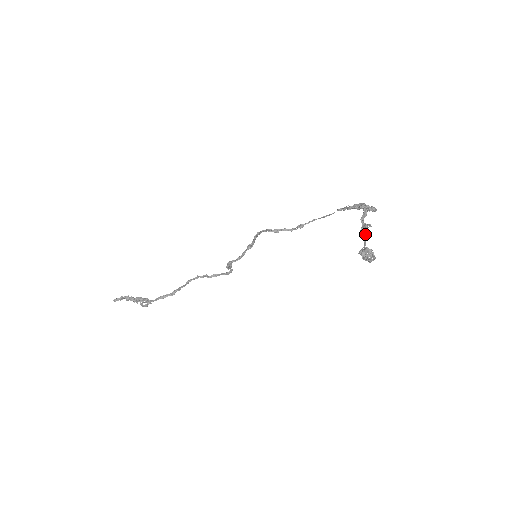
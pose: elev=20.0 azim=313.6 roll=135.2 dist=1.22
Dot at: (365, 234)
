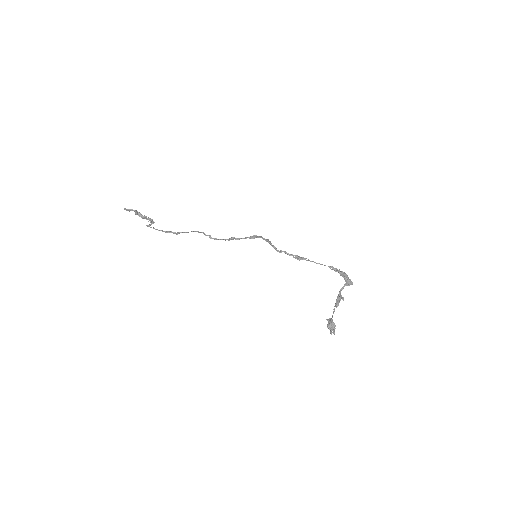
Dot at: (337, 305)
